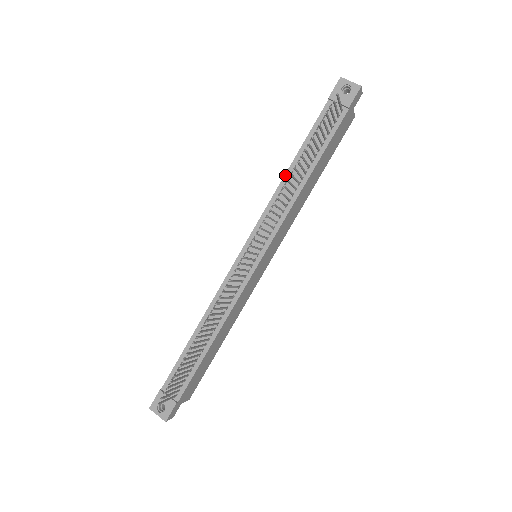
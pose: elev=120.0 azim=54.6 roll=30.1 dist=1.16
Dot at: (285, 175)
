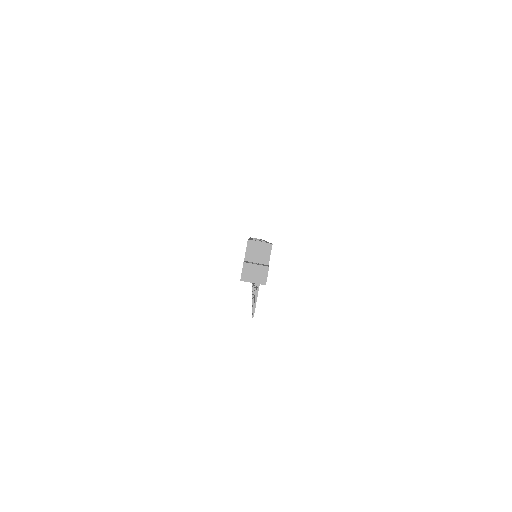
Dot at: occluded
